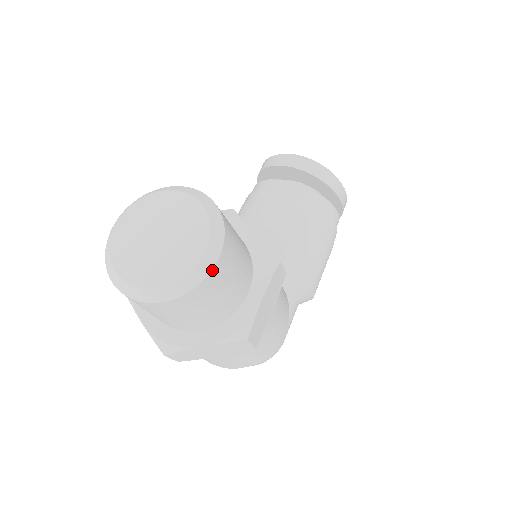
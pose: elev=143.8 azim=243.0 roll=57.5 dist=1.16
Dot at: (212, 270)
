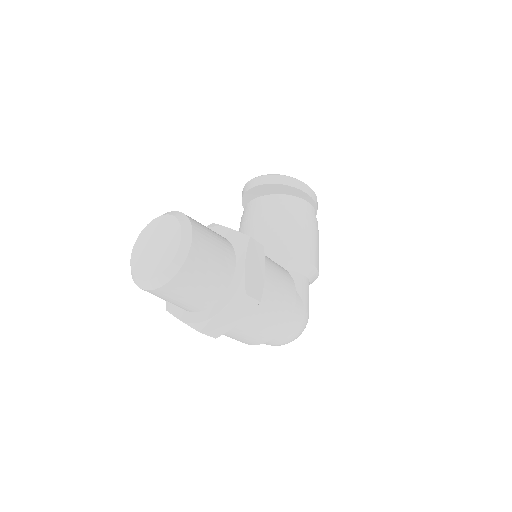
Dot at: (190, 248)
